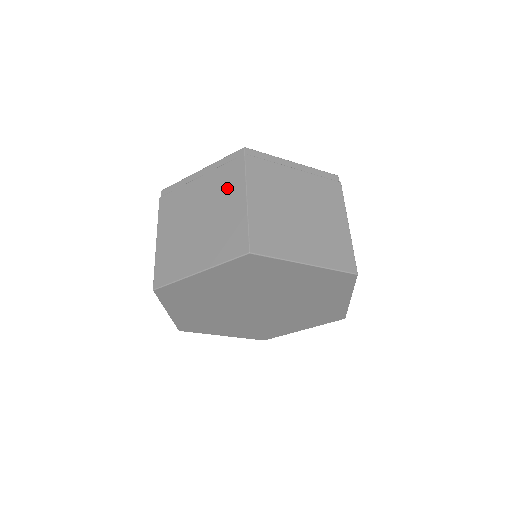
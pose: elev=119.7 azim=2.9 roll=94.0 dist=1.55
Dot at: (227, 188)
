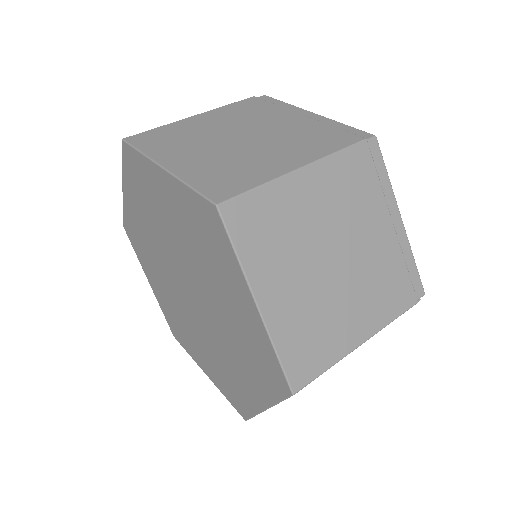
Dot at: (304, 143)
